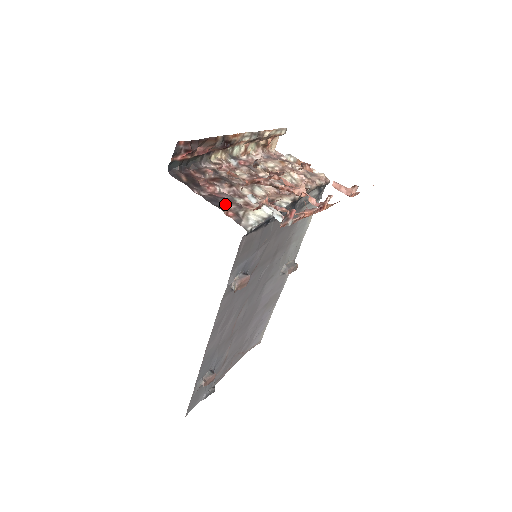
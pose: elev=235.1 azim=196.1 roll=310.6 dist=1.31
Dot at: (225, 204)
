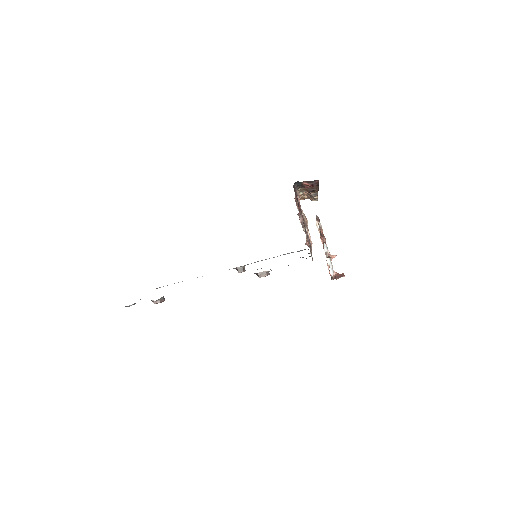
Dot at: occluded
